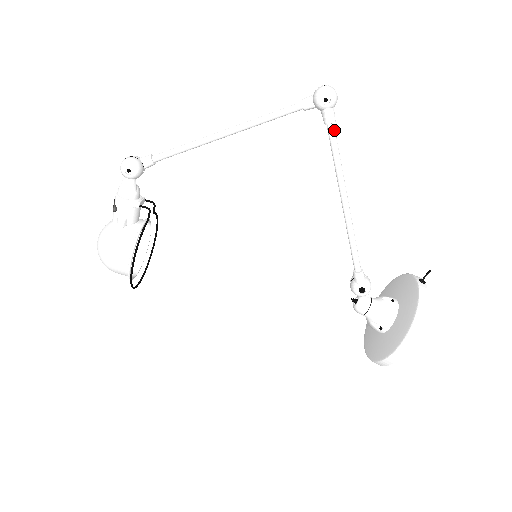
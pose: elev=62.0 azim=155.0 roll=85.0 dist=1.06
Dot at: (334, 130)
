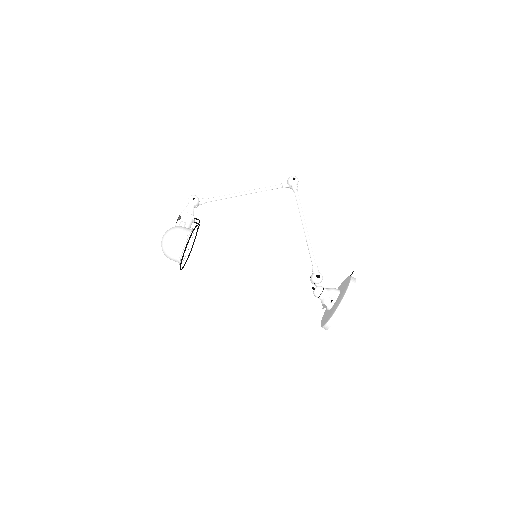
Dot at: occluded
